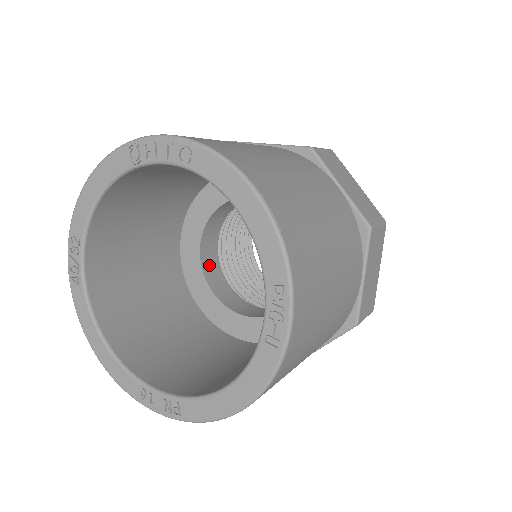
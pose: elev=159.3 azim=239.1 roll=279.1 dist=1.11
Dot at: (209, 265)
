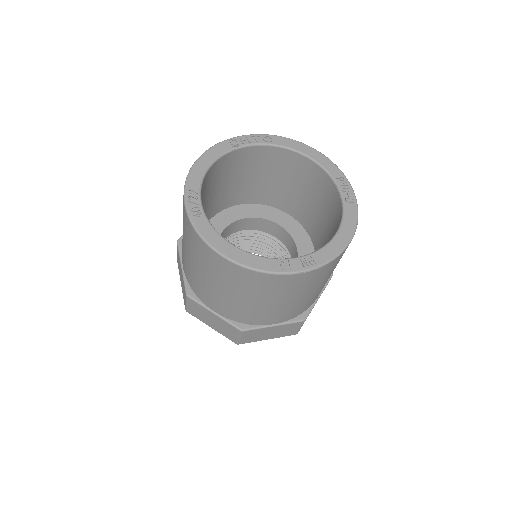
Dot at: occluded
